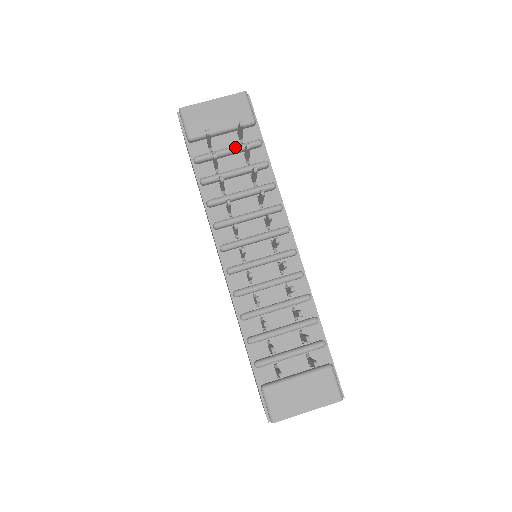
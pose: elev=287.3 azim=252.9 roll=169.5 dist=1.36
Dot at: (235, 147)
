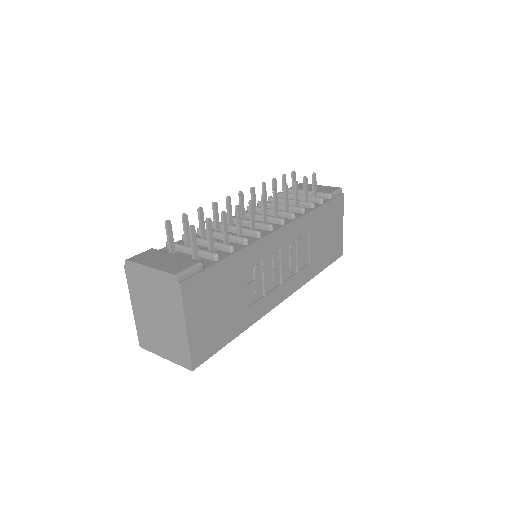
Dot at: occluded
